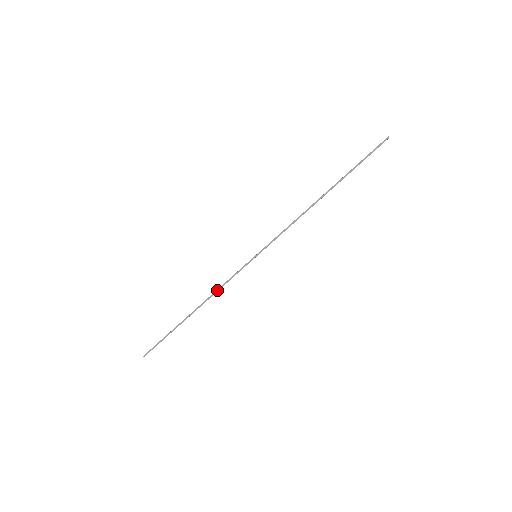
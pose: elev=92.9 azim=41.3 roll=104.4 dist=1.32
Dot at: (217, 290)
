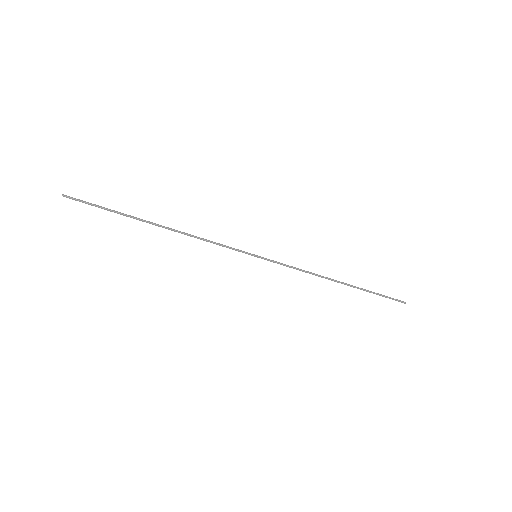
Dot at: (198, 238)
